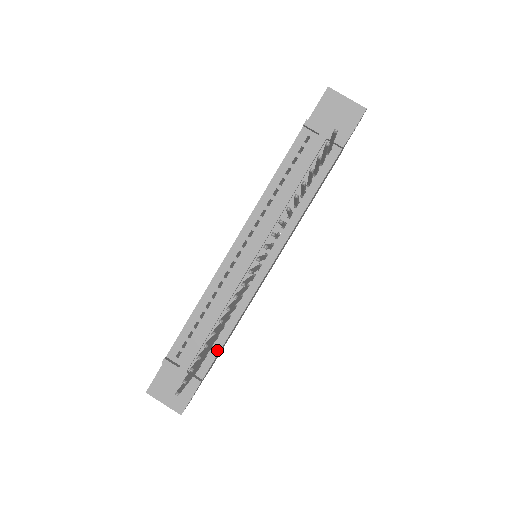
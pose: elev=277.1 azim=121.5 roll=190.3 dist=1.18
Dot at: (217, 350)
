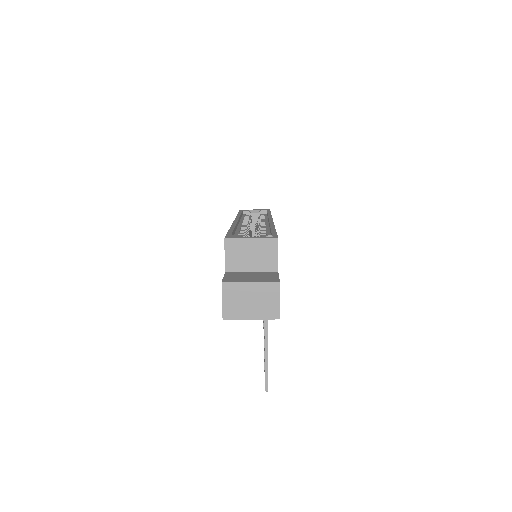
Dot at: occluded
